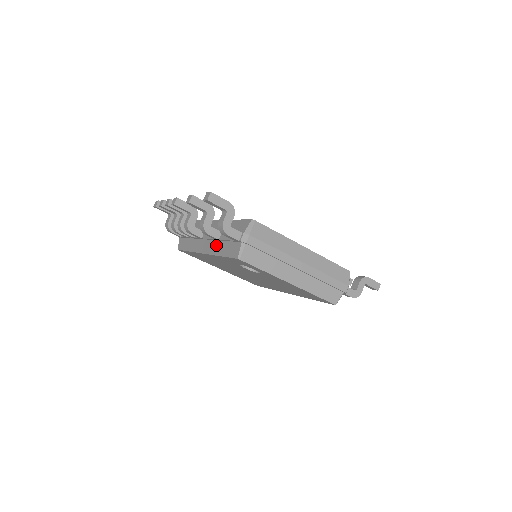
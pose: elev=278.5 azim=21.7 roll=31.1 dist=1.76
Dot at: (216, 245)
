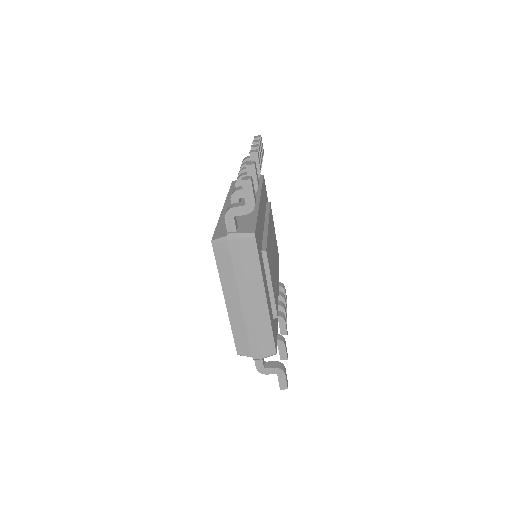
Dot at: occluded
